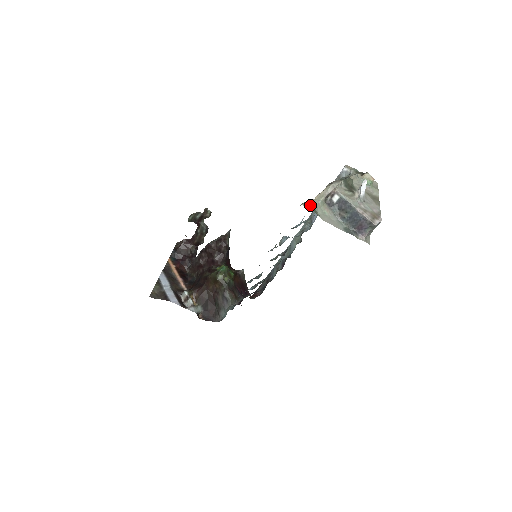
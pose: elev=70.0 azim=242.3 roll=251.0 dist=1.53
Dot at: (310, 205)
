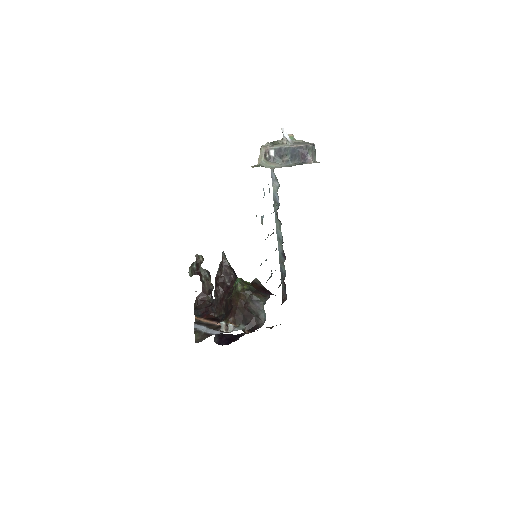
Dot at: (256, 166)
